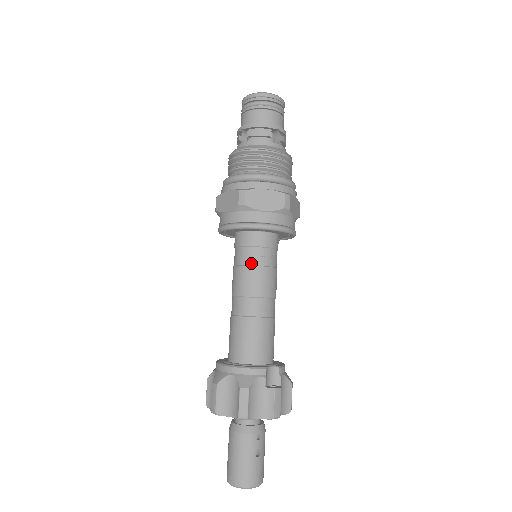
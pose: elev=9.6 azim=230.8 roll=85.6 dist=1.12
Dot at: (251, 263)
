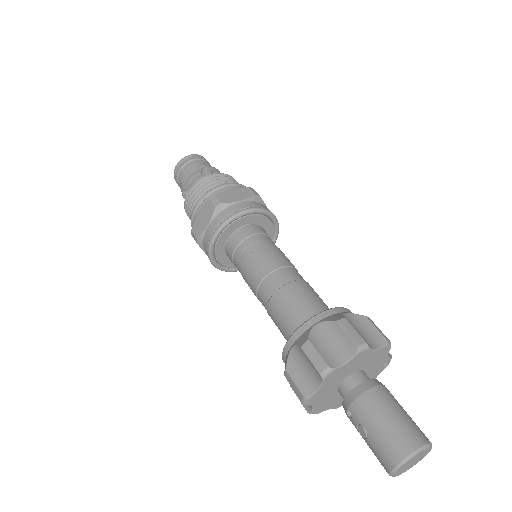
Dot at: (275, 245)
